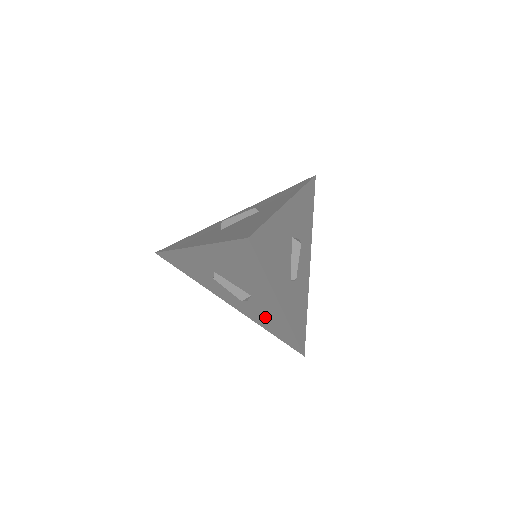
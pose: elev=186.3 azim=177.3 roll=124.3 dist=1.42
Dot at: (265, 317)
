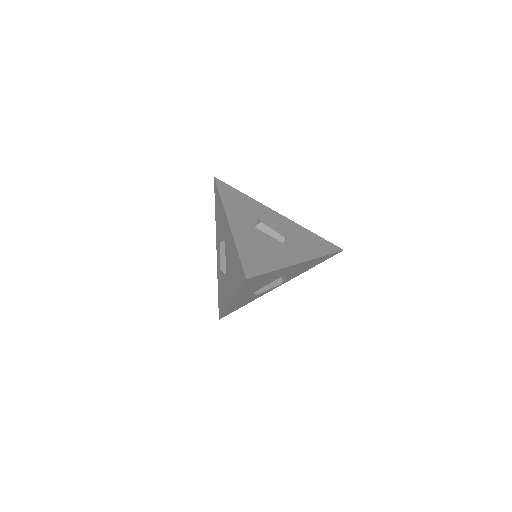
Dot at: (222, 286)
